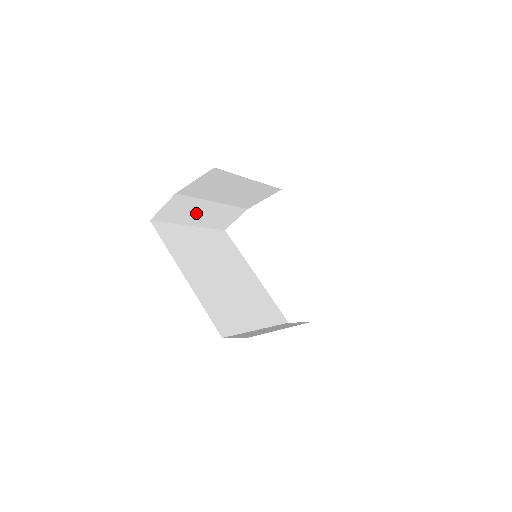
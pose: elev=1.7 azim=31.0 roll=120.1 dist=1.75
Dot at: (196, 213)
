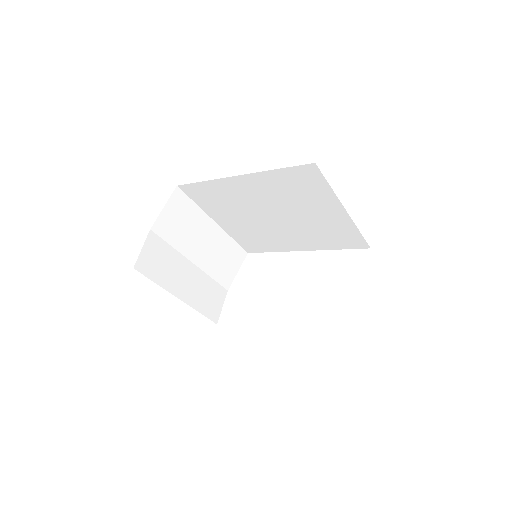
Dot at: (178, 276)
